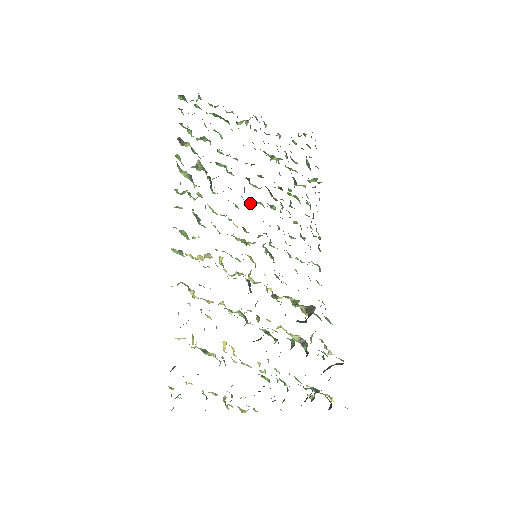
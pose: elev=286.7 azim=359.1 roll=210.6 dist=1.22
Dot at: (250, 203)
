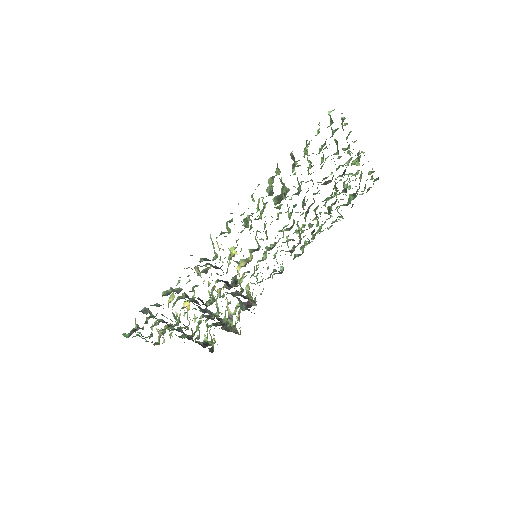
Dot at: (288, 213)
